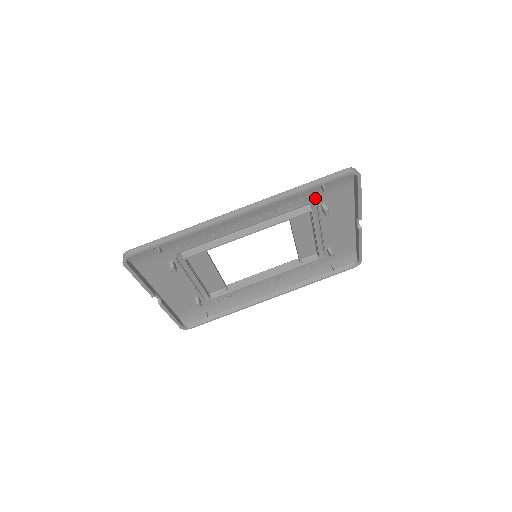
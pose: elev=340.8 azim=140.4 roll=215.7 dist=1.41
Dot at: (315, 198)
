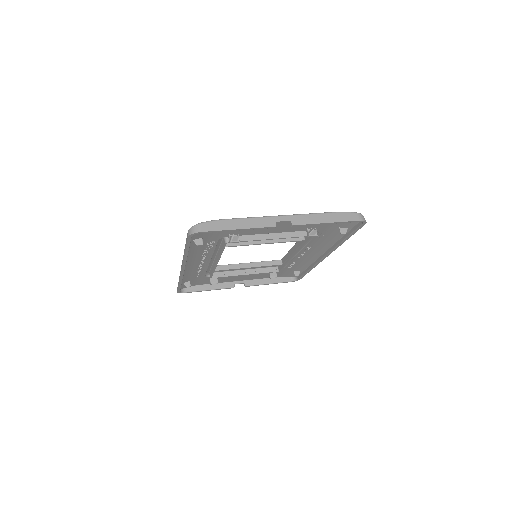
Dot at: (214, 238)
